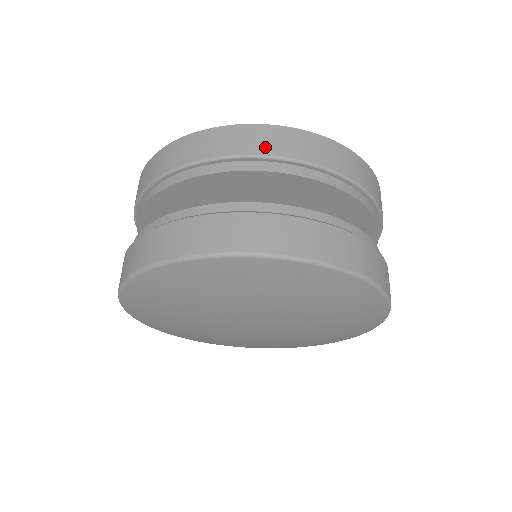
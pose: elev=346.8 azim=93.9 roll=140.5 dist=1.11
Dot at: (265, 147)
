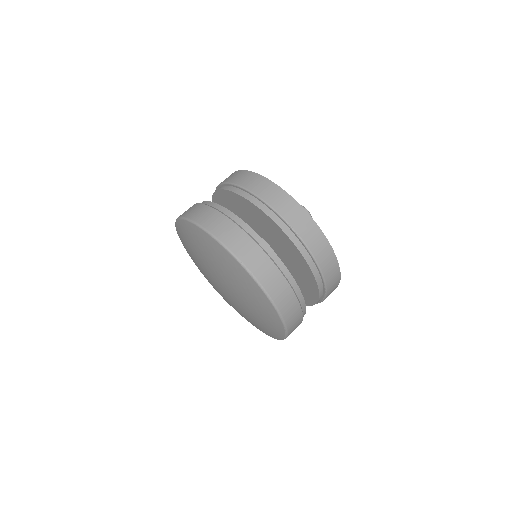
Dot at: (247, 184)
